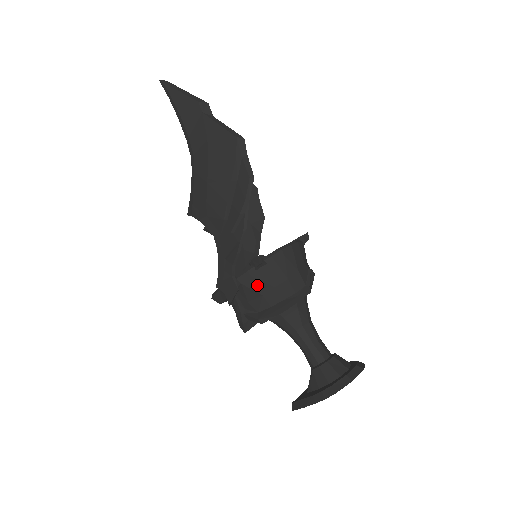
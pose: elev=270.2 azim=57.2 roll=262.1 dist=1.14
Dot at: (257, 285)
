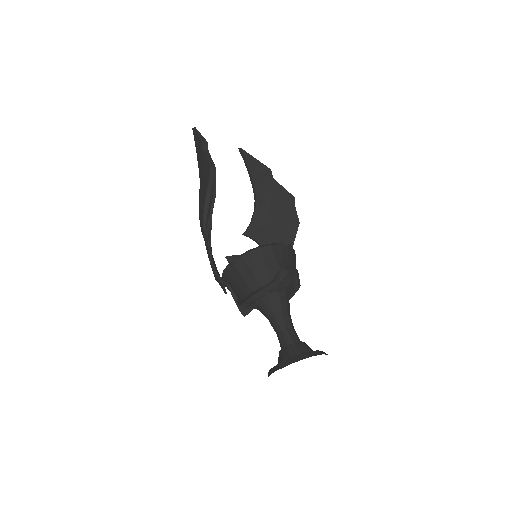
Dot at: (234, 279)
